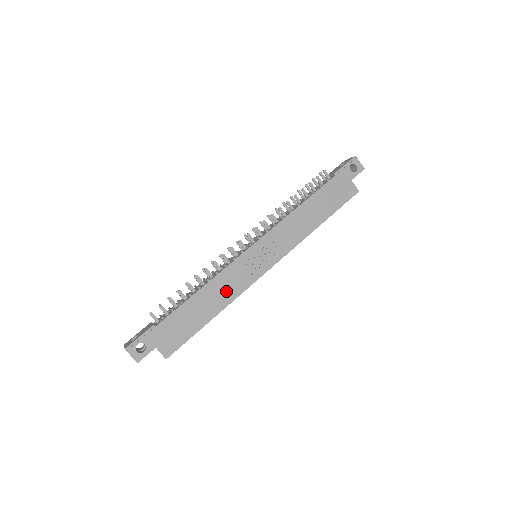
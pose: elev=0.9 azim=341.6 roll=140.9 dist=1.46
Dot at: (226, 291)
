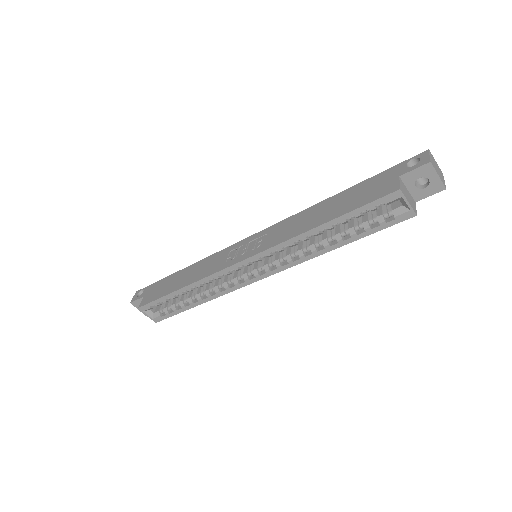
Dot at: (204, 270)
